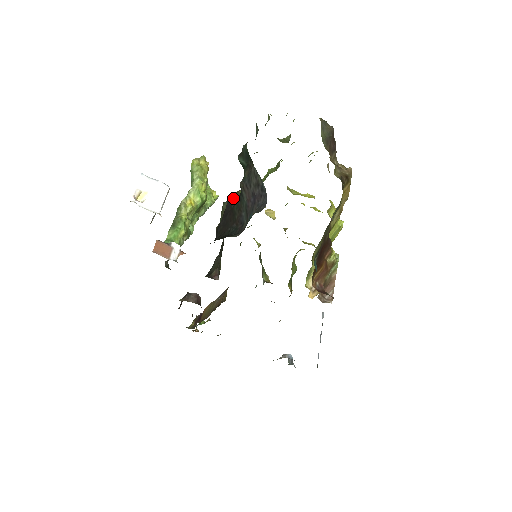
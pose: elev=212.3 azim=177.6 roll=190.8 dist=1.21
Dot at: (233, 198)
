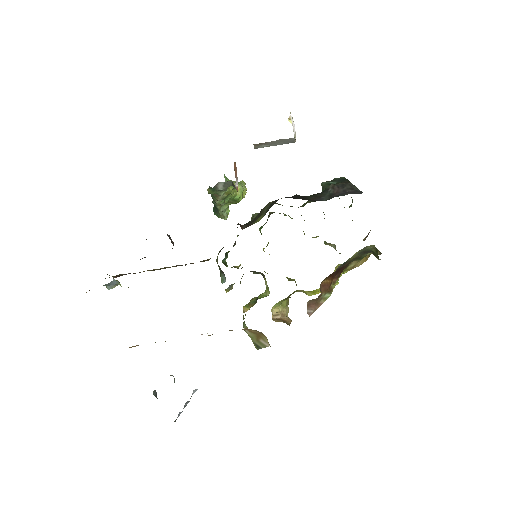
Dot at: occluded
